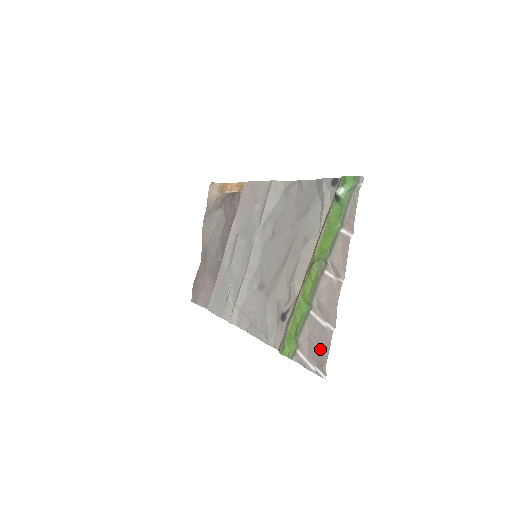
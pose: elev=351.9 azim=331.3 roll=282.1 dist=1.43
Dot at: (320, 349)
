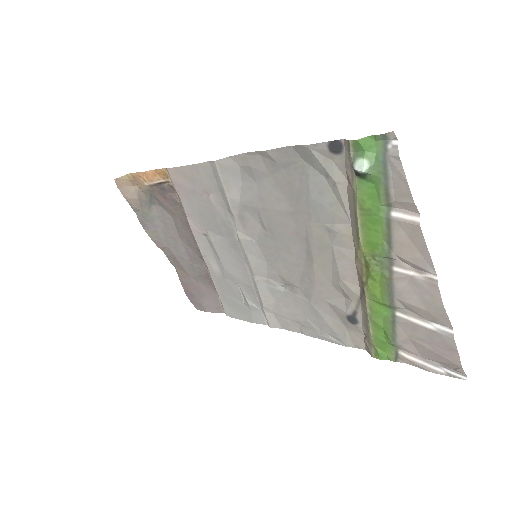
Dot at: (441, 353)
